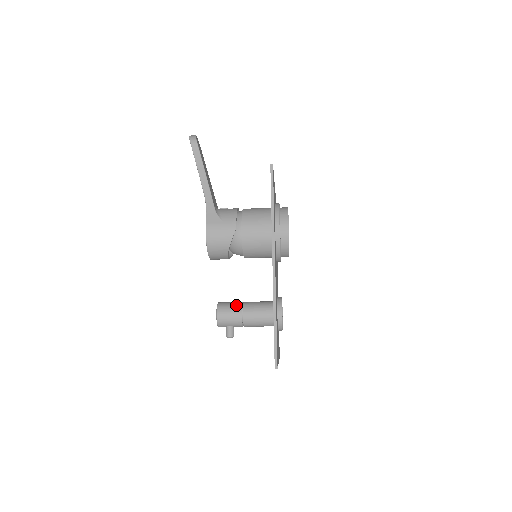
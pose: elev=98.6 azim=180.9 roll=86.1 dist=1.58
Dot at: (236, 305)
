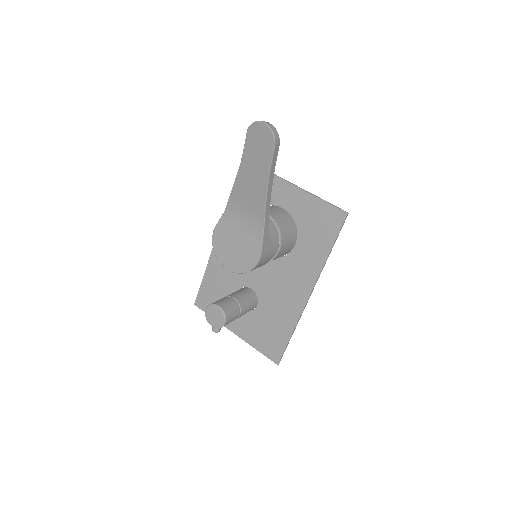
Dot at: (236, 308)
